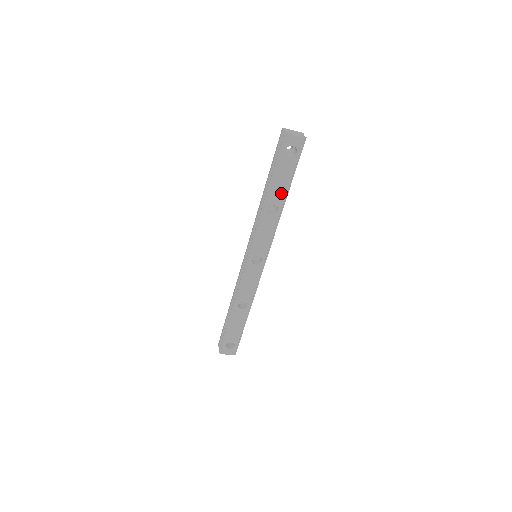
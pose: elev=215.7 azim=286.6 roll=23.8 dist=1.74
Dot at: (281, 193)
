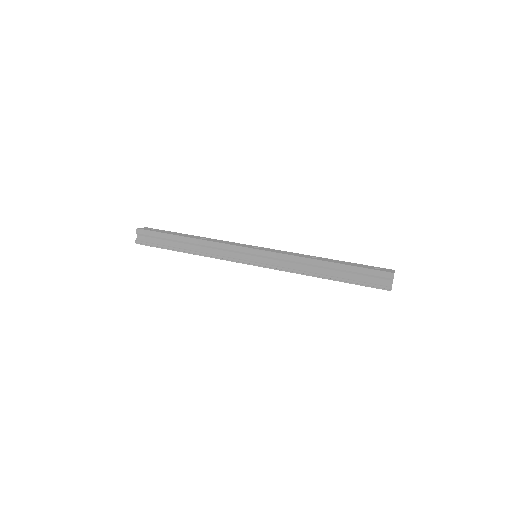
Dot at: occluded
